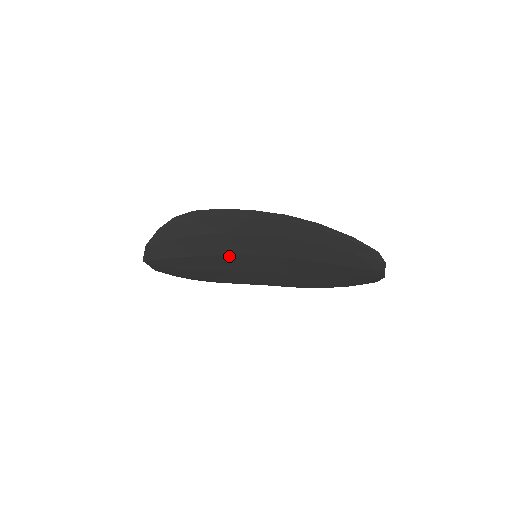
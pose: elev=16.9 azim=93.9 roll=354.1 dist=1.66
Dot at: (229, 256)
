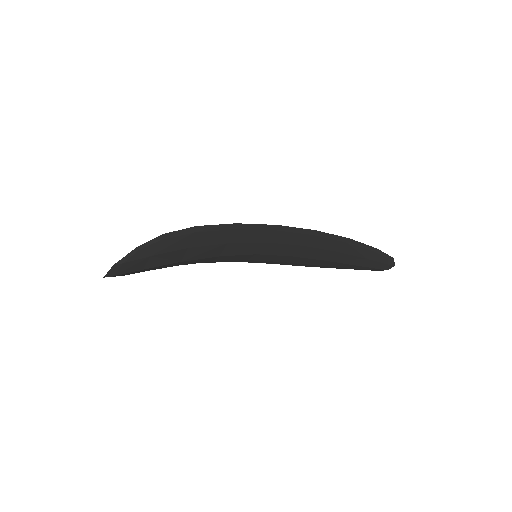
Dot at: (221, 256)
